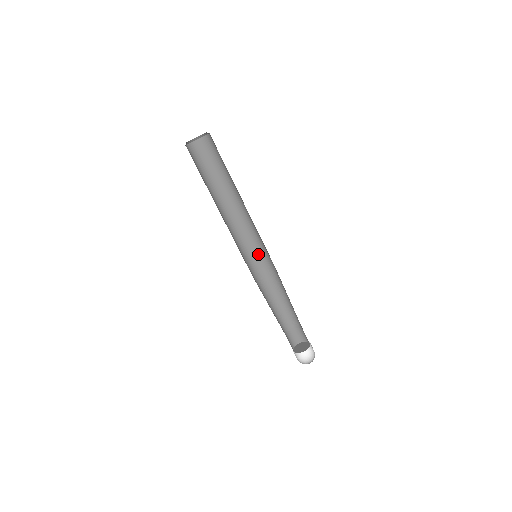
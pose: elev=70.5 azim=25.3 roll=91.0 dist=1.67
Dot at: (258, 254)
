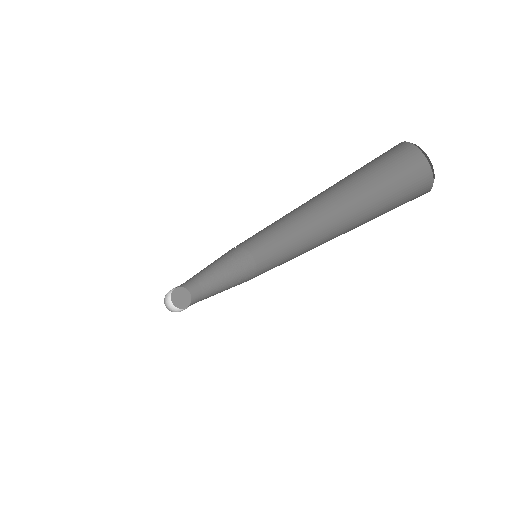
Dot at: (251, 240)
